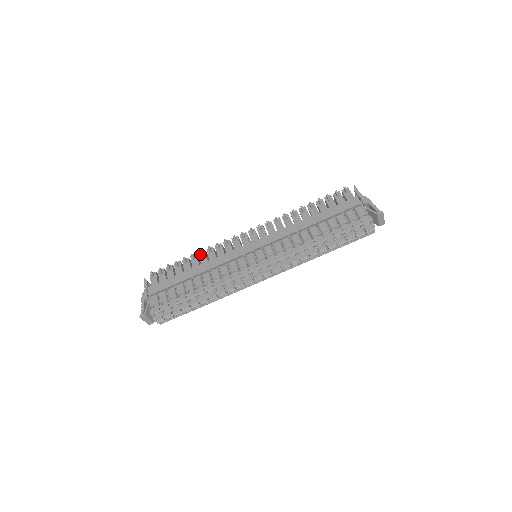
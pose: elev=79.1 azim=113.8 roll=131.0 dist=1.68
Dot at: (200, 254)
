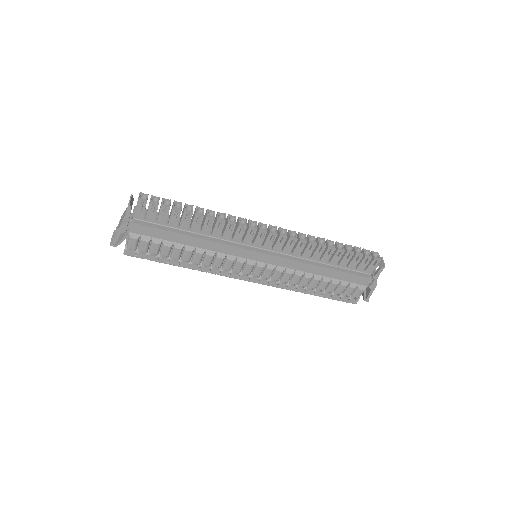
Dot at: occluded
